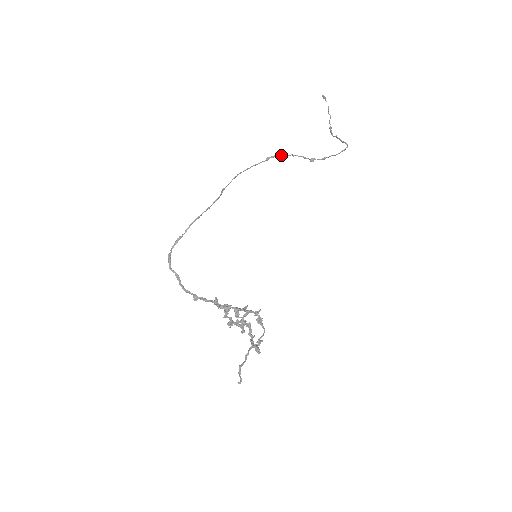
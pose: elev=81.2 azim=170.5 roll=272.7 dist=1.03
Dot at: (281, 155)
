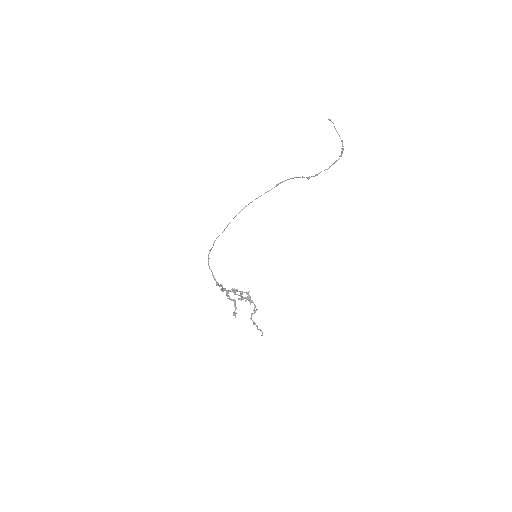
Dot at: (288, 179)
